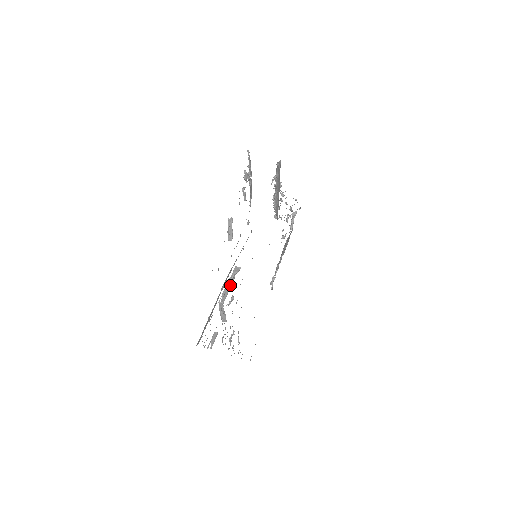
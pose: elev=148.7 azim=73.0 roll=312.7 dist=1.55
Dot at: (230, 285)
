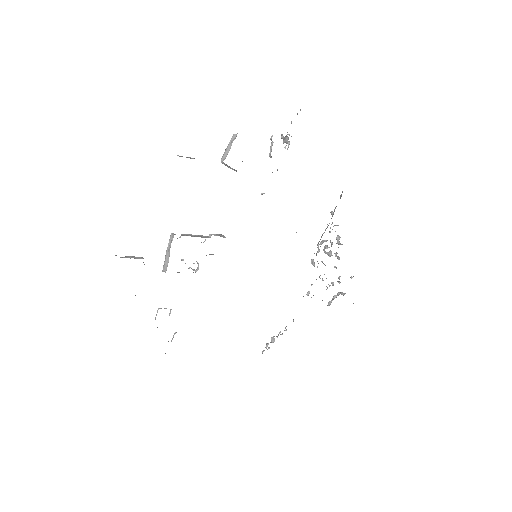
Dot at: (199, 236)
